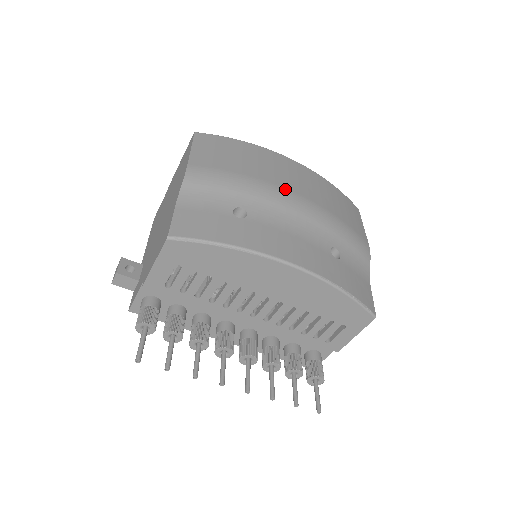
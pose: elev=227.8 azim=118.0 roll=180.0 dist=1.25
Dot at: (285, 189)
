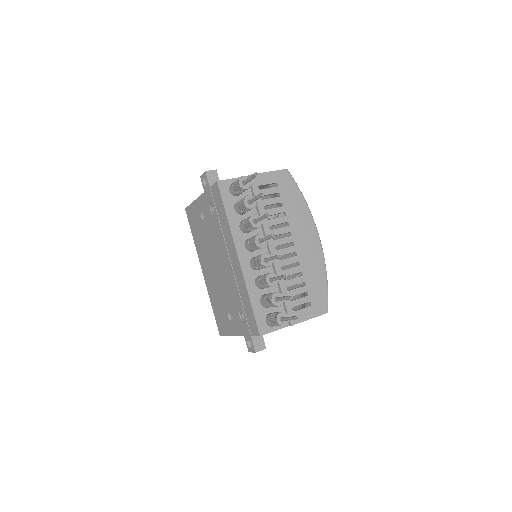
Dot at: occluded
